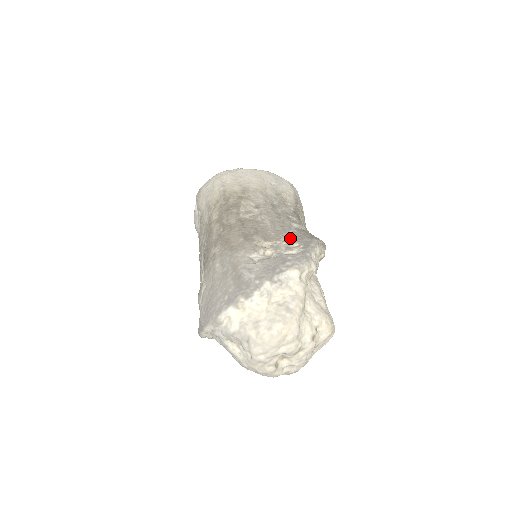
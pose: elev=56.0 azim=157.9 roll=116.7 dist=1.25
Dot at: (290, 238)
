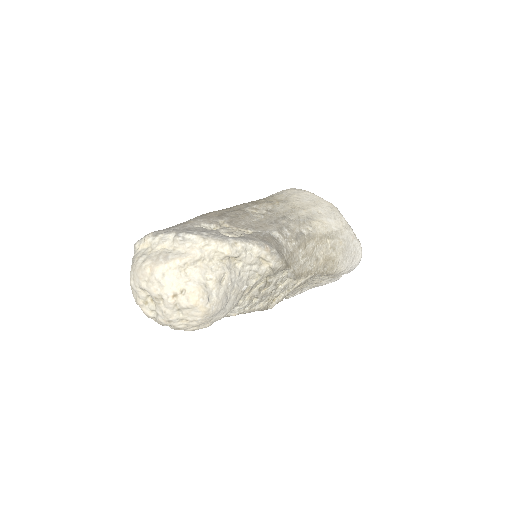
Dot at: (250, 233)
